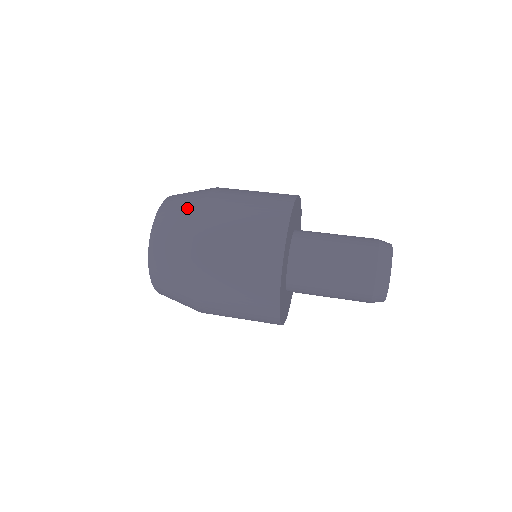
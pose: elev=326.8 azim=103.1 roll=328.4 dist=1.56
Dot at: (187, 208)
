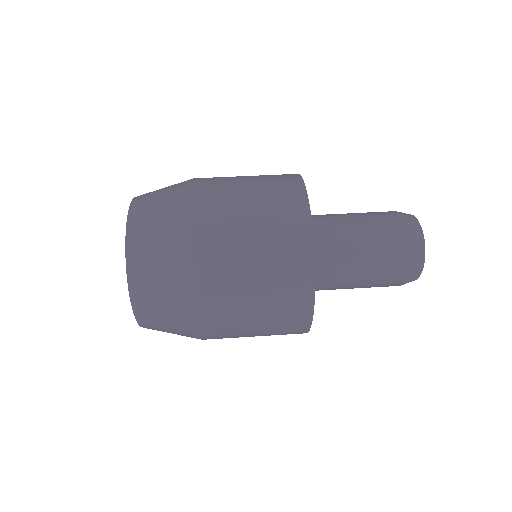
Dot at: (174, 185)
